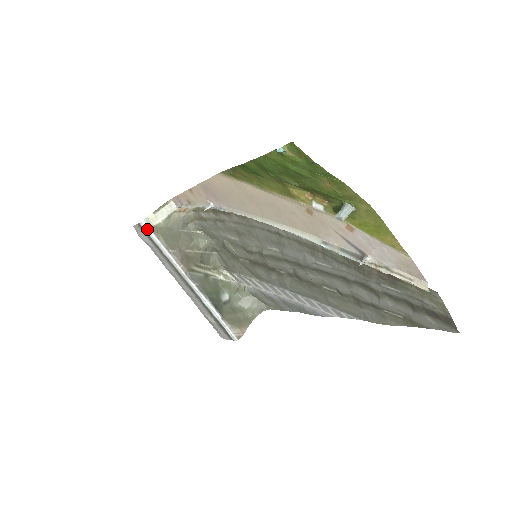
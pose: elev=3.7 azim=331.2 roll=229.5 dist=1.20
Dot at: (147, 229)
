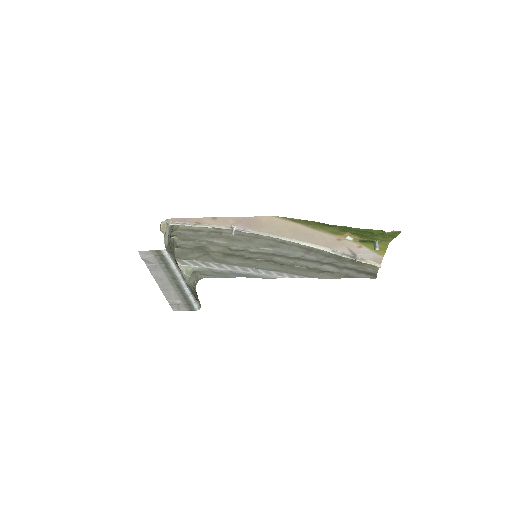
Dot at: (167, 253)
